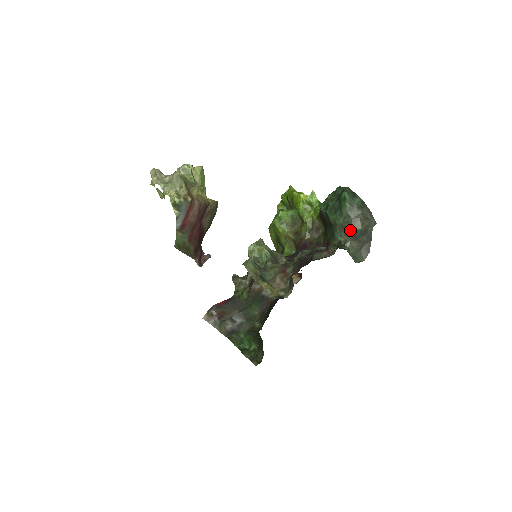
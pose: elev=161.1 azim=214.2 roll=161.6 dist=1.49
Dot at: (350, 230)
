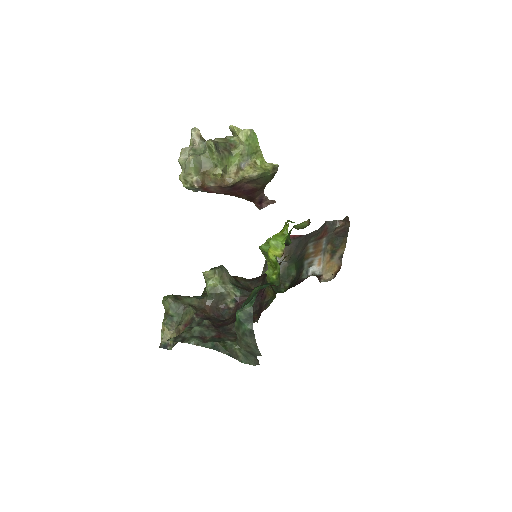
Dot at: (237, 341)
